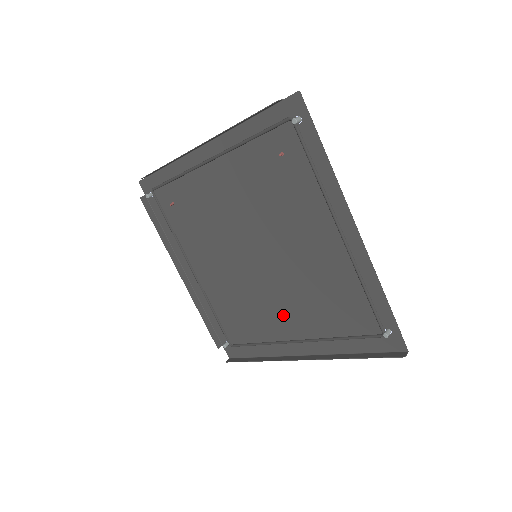
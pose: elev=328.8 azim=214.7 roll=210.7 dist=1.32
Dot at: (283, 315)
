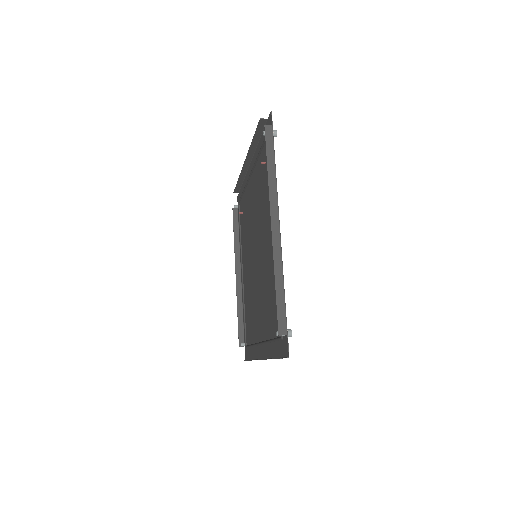
Dot at: (259, 315)
